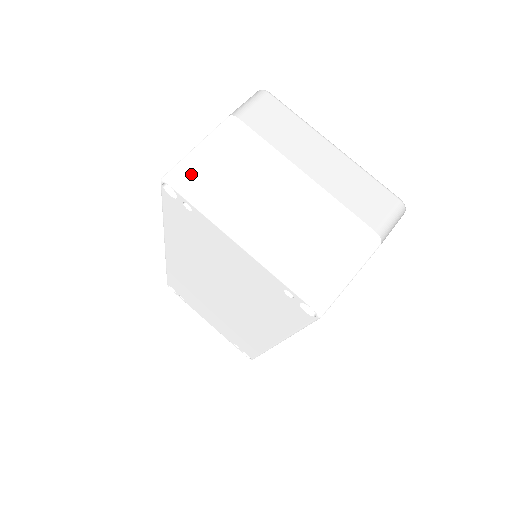
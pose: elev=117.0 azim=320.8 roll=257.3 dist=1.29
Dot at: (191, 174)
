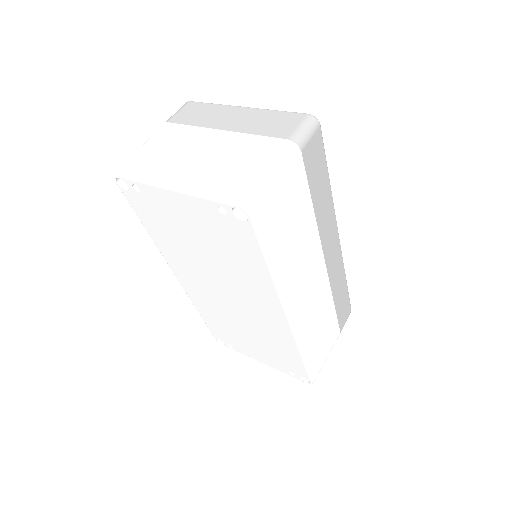
Dot at: (133, 164)
